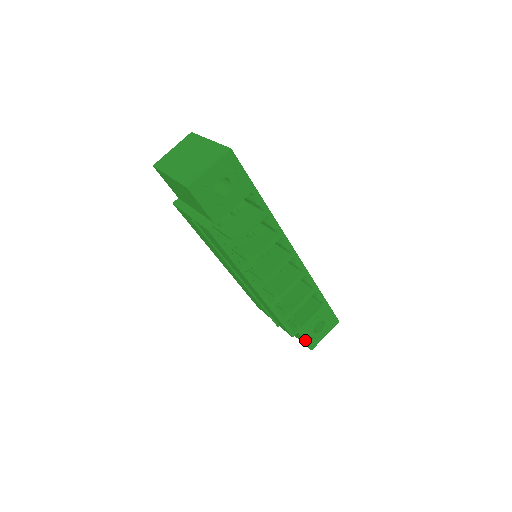
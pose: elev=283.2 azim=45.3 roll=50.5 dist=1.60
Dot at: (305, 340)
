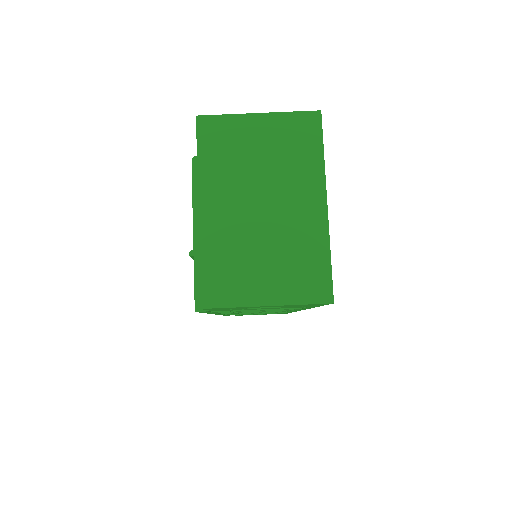
Dot at: (237, 315)
